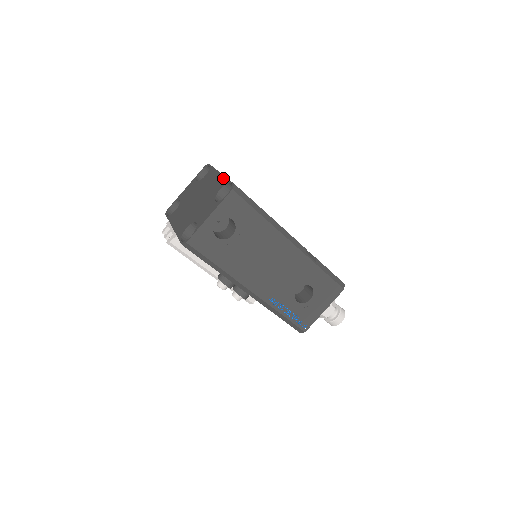
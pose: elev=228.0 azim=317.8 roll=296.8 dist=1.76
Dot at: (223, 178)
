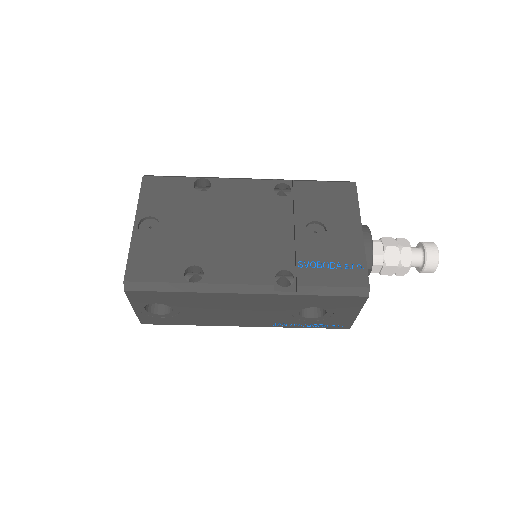
Dot at: (130, 246)
